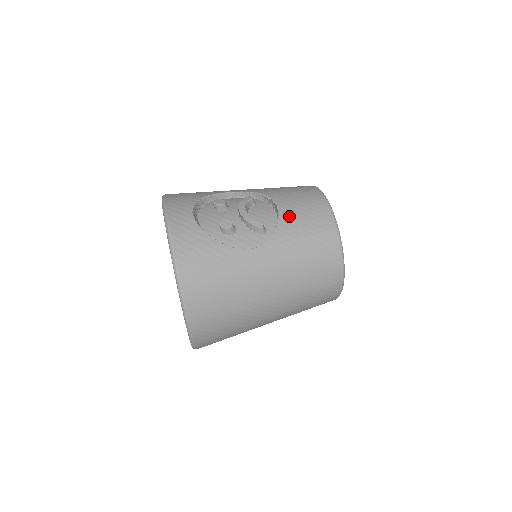
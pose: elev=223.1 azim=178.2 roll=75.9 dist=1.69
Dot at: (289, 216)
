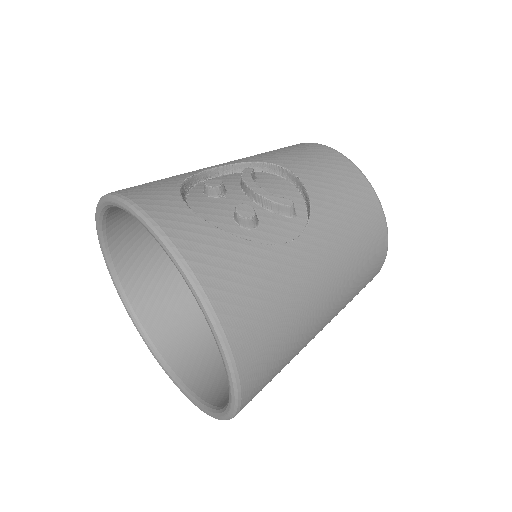
Dot at: (316, 182)
